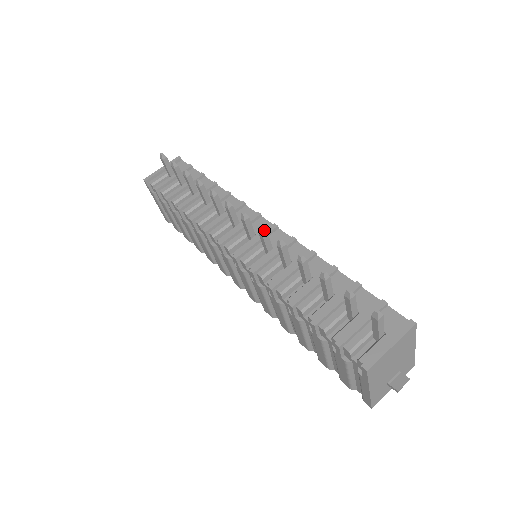
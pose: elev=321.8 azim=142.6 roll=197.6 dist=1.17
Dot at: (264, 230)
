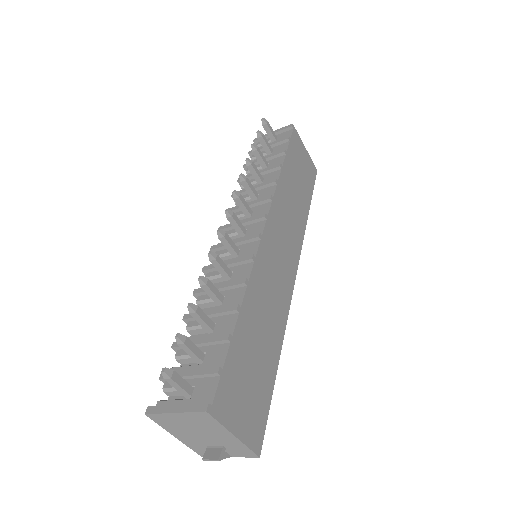
Dot at: (221, 236)
